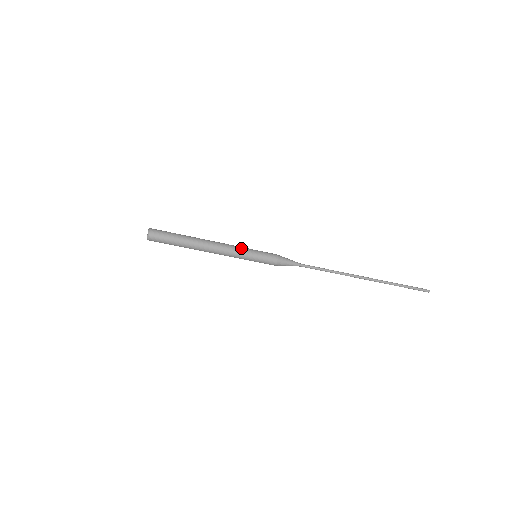
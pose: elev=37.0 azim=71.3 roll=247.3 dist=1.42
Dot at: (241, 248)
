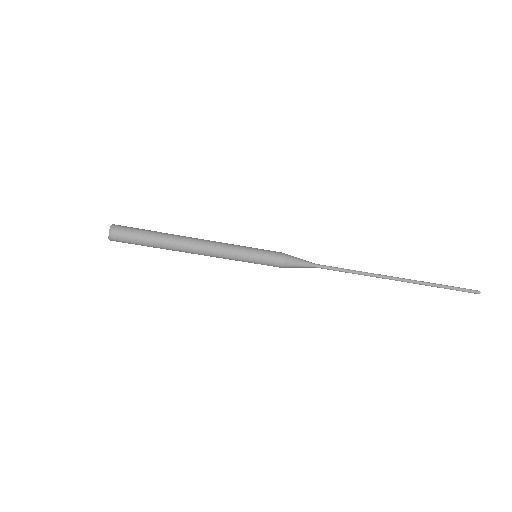
Dot at: (236, 245)
